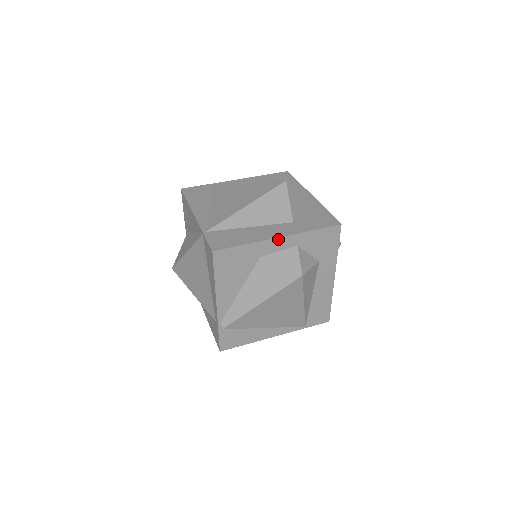
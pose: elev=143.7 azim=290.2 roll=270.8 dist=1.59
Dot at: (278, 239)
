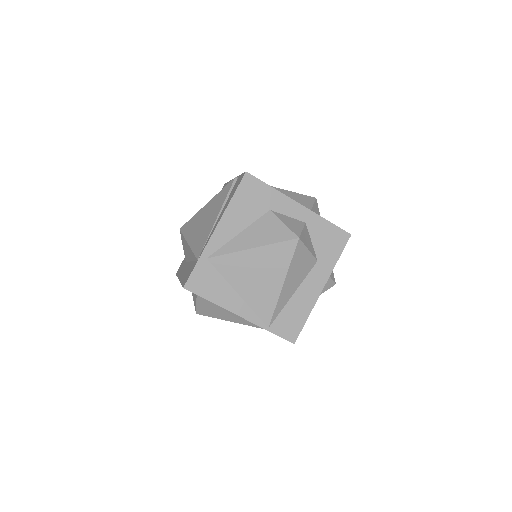
Dot at: (321, 290)
